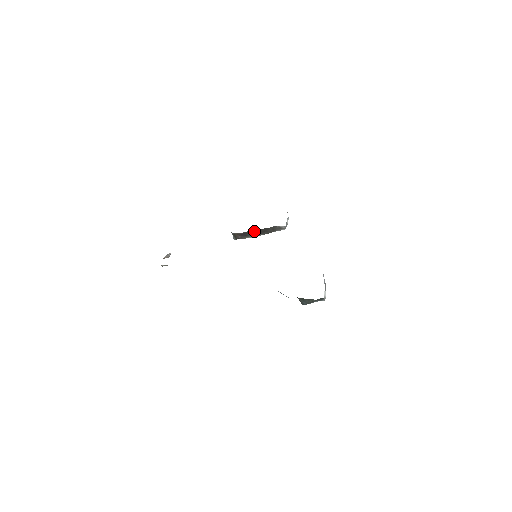
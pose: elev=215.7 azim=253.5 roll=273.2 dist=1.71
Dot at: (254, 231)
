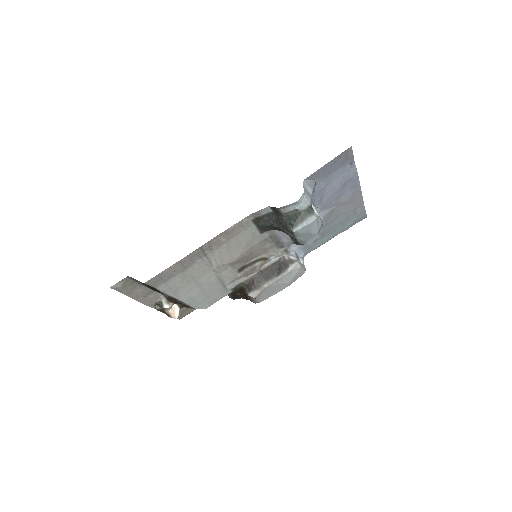
Dot at: (265, 272)
